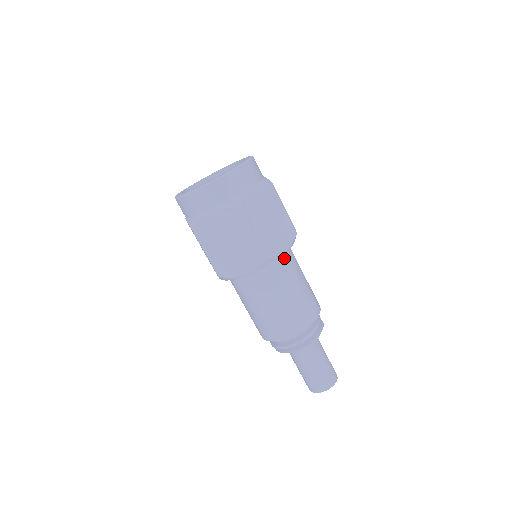
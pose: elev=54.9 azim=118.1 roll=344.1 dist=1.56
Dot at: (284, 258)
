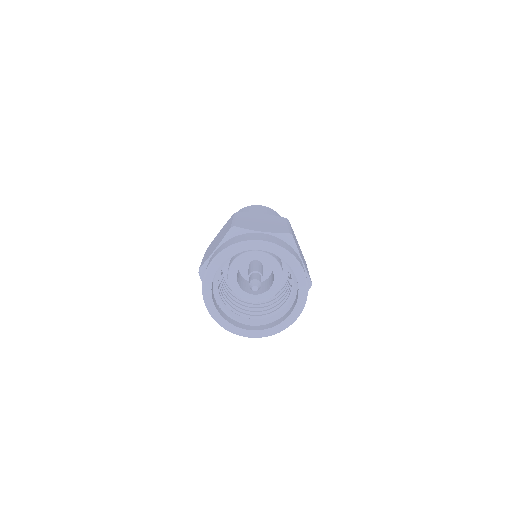
Dot at: occluded
